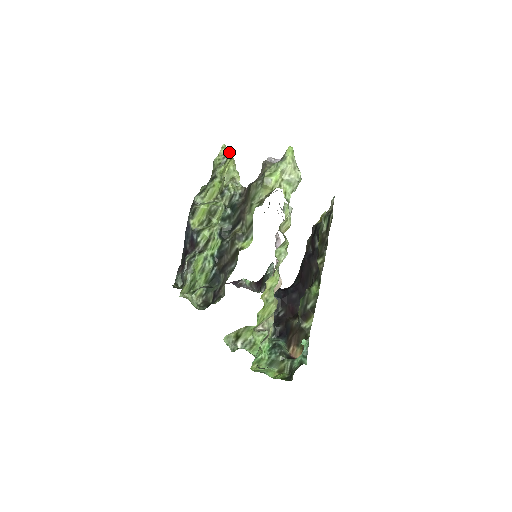
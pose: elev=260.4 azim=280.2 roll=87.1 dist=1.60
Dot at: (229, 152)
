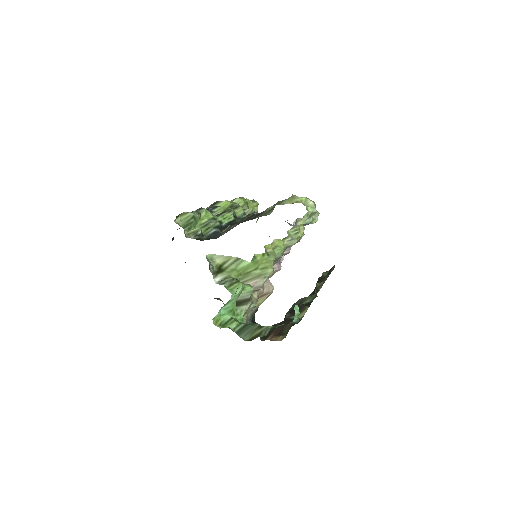
Dot at: occluded
